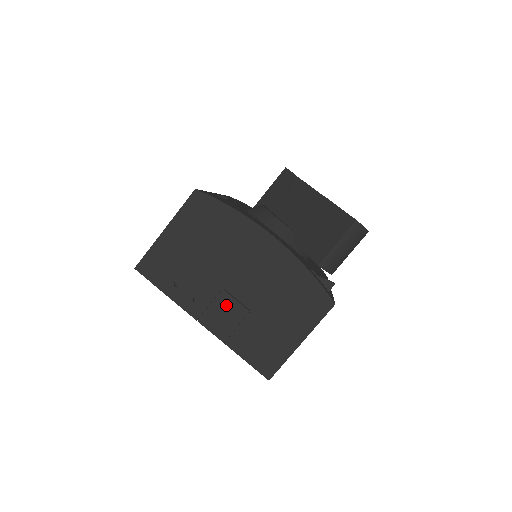
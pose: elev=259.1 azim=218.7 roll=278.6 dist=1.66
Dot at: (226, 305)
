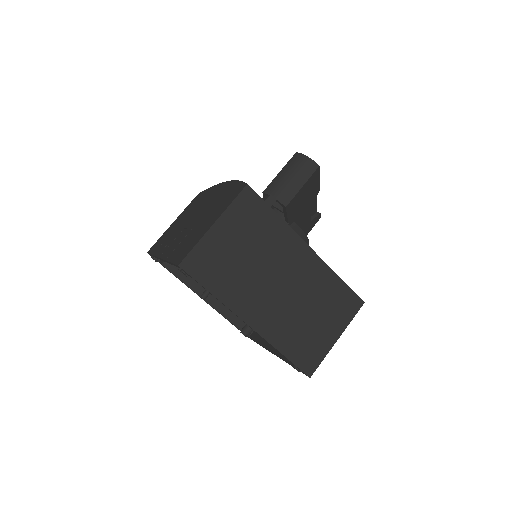
Dot at: (180, 236)
